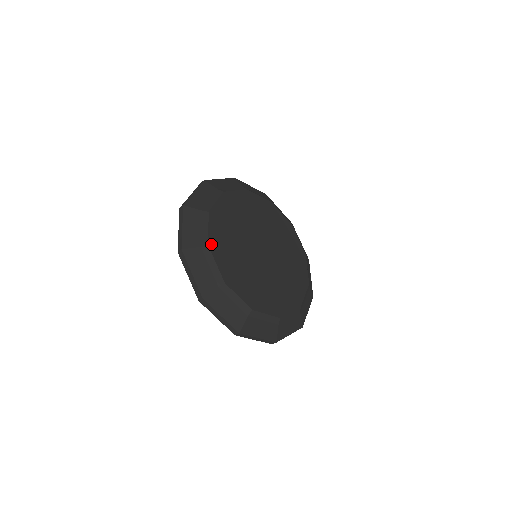
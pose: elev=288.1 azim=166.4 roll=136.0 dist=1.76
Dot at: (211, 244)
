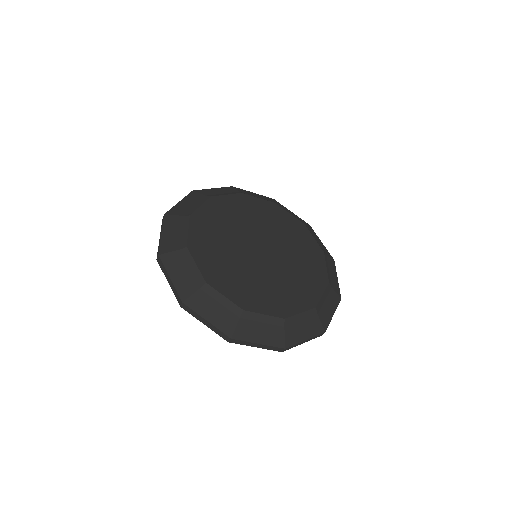
Dot at: (242, 306)
